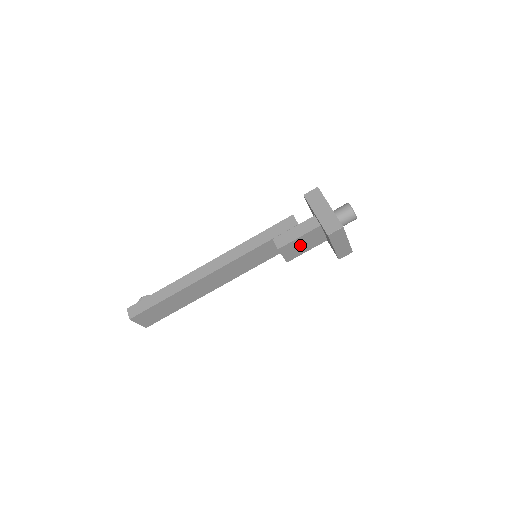
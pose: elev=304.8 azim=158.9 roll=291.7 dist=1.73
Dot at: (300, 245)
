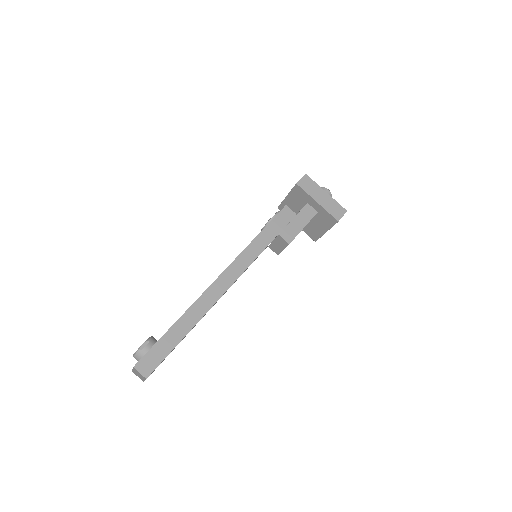
Dot at: occluded
